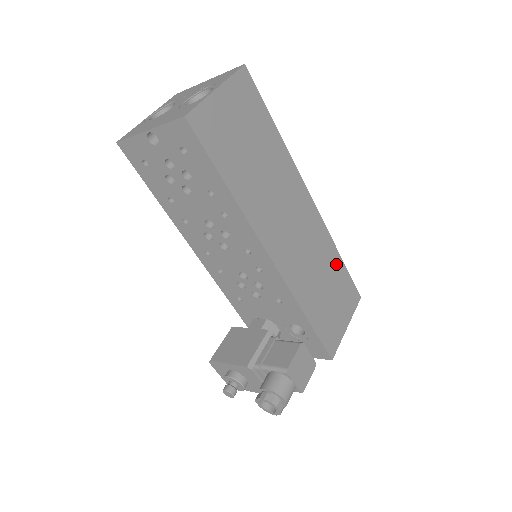
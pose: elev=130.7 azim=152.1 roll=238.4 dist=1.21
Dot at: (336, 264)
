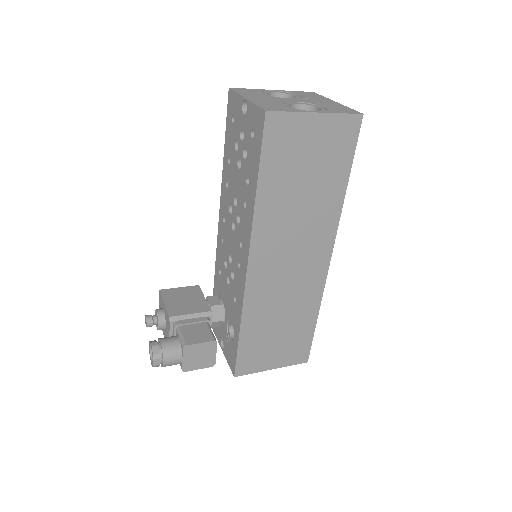
Dot at: (307, 320)
